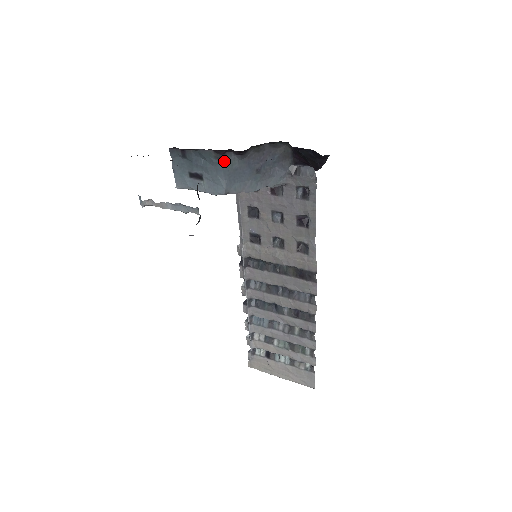
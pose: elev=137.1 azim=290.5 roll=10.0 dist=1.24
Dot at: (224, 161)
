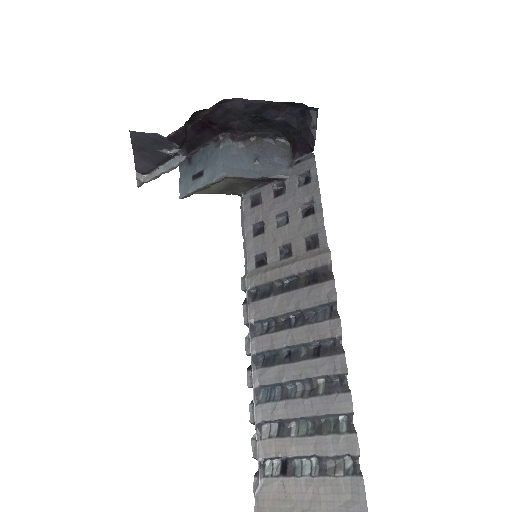
Dot at: (223, 148)
